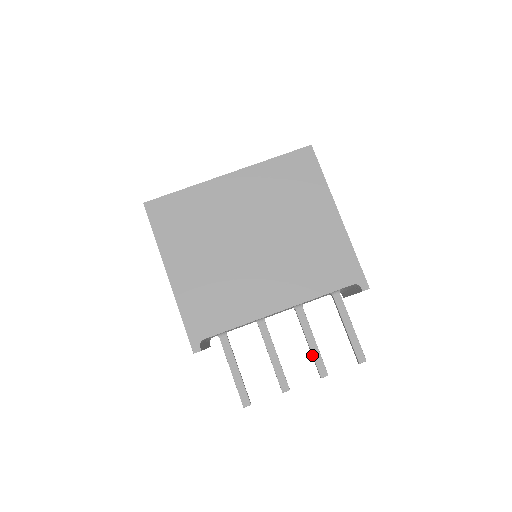
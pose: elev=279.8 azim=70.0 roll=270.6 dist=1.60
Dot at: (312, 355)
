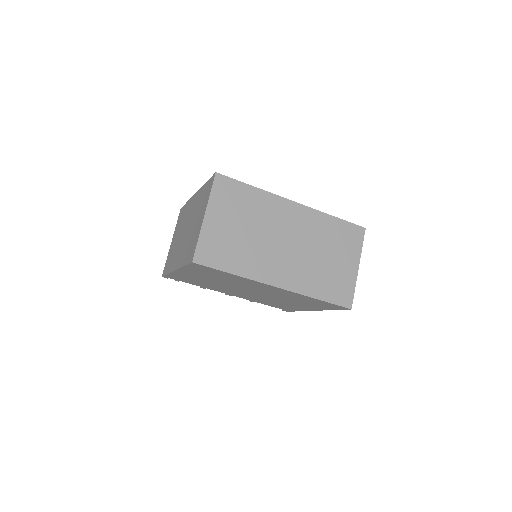
Dot at: occluded
